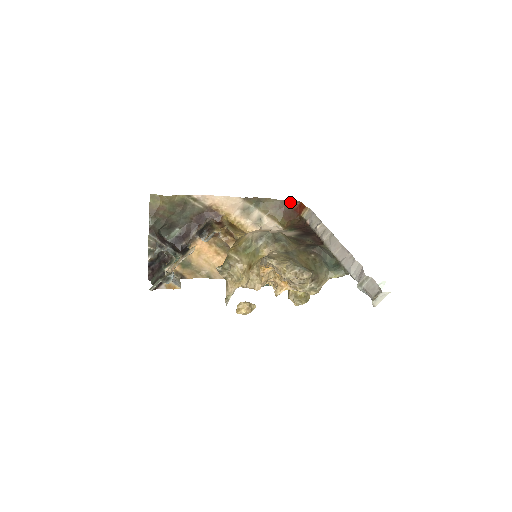
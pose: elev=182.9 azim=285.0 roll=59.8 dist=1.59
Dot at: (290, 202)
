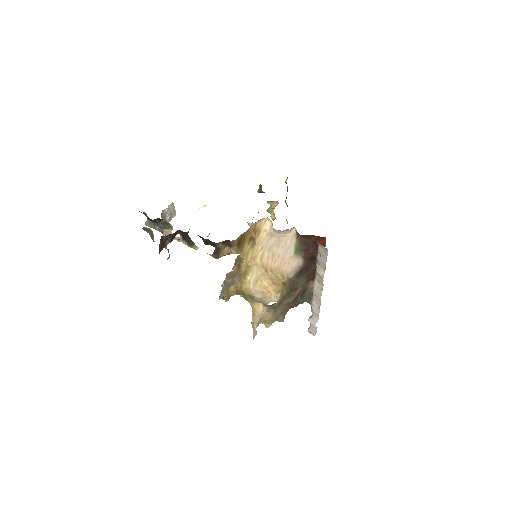
Dot at: occluded
